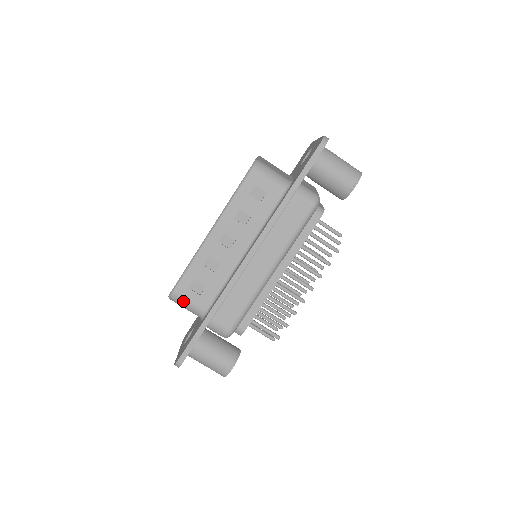
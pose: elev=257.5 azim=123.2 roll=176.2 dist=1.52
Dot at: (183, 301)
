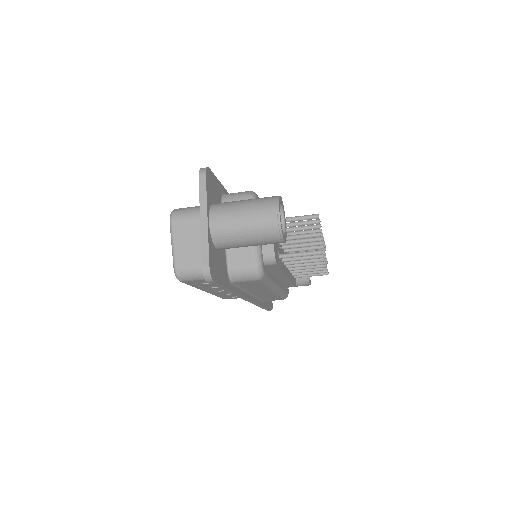
Dot at: (236, 298)
